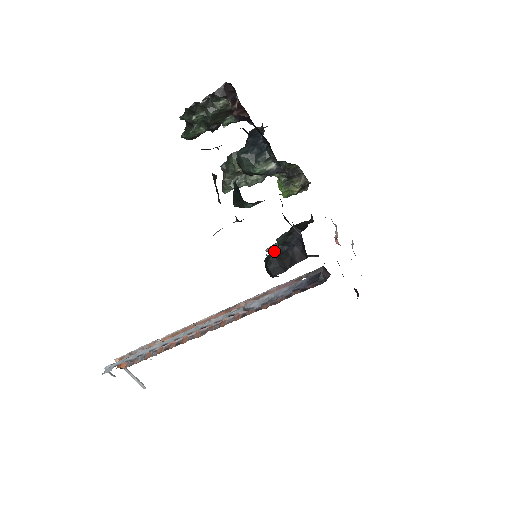
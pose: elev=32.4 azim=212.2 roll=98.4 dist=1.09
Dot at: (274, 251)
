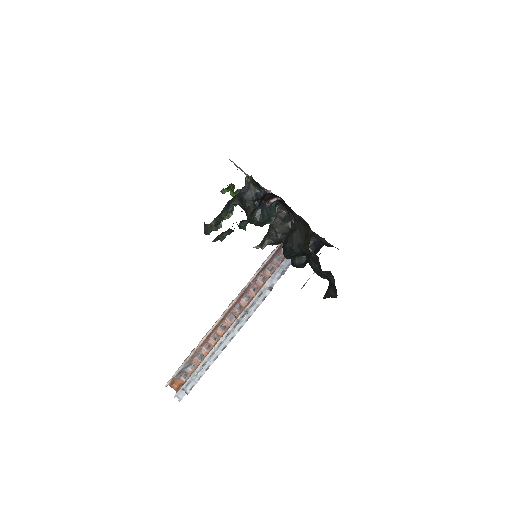
Dot at: (304, 257)
